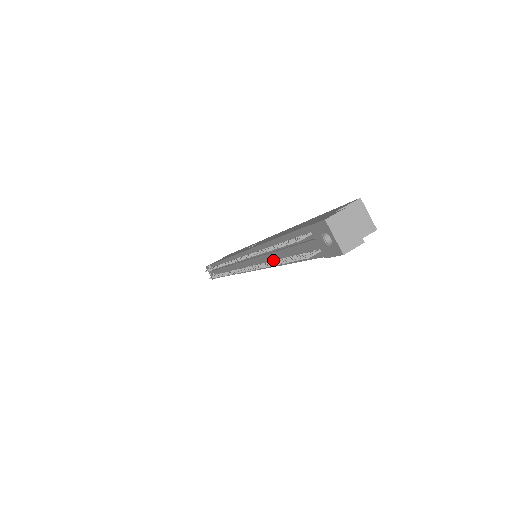
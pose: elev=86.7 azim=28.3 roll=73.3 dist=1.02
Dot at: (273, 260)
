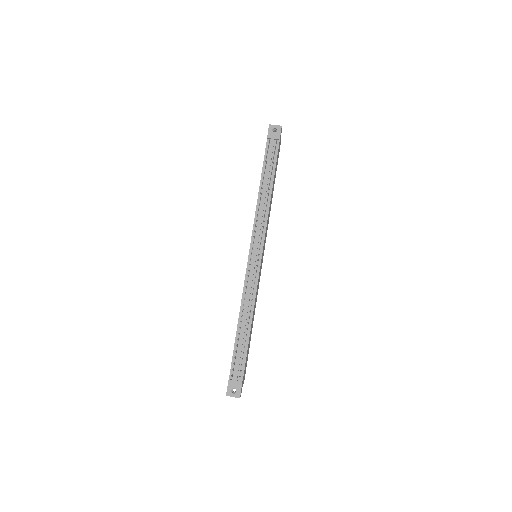
Dot at: occluded
